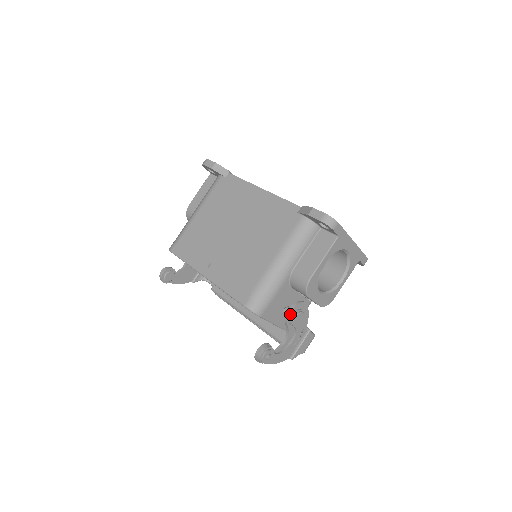
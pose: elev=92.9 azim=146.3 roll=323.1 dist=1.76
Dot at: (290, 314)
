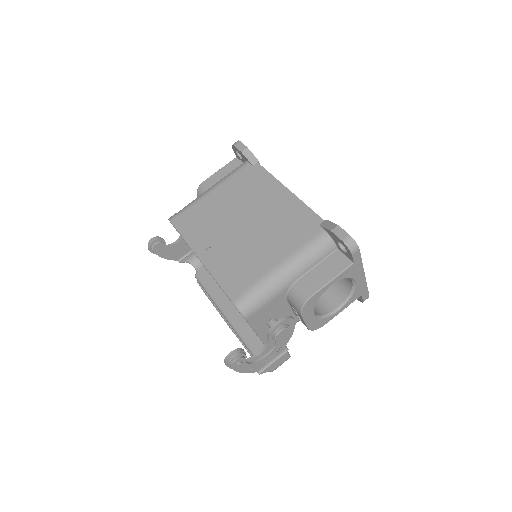
Dot at: (276, 326)
